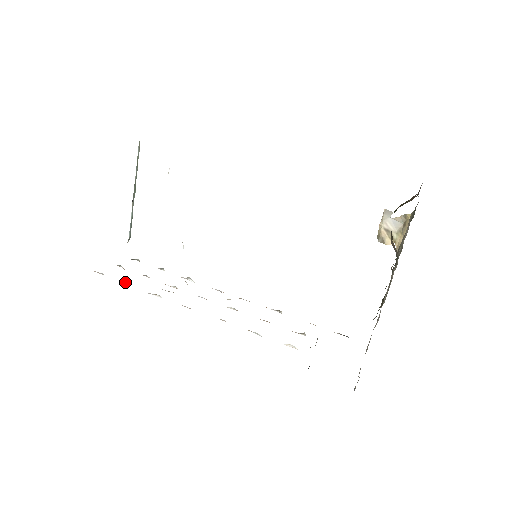
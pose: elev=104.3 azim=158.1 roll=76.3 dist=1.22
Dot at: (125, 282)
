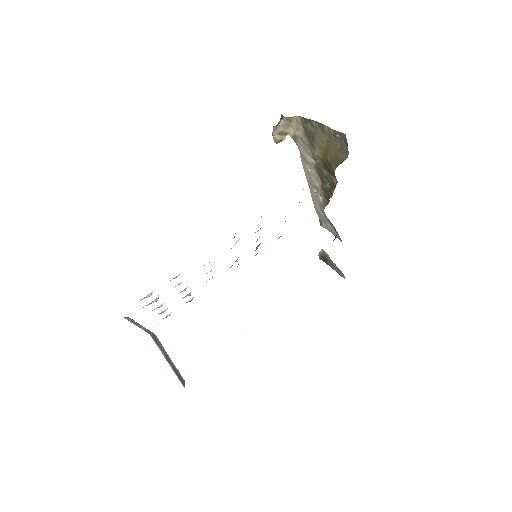
Dot at: occluded
